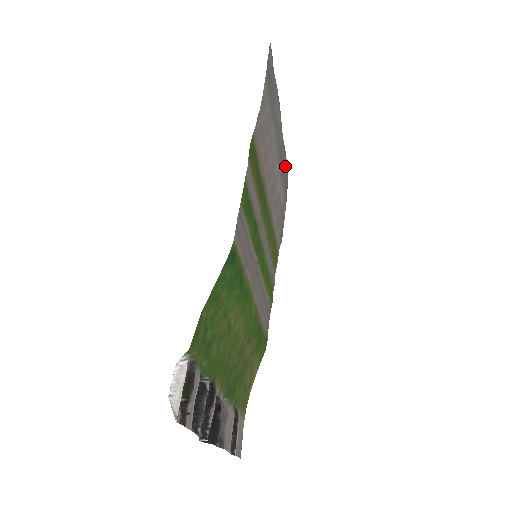
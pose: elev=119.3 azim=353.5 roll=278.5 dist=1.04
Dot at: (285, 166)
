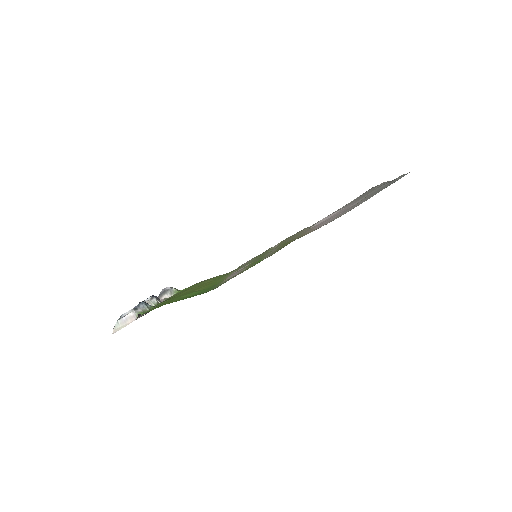
Dot at: (368, 191)
